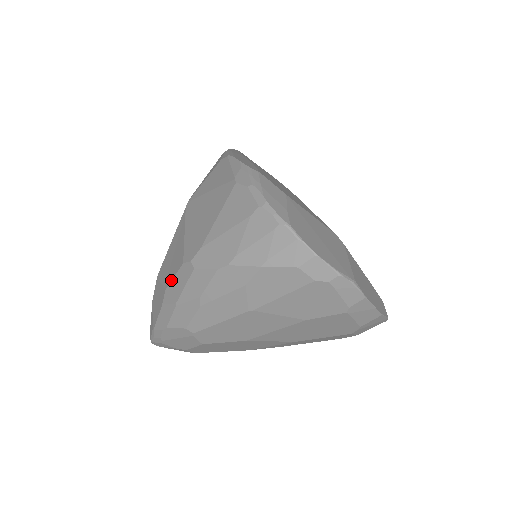
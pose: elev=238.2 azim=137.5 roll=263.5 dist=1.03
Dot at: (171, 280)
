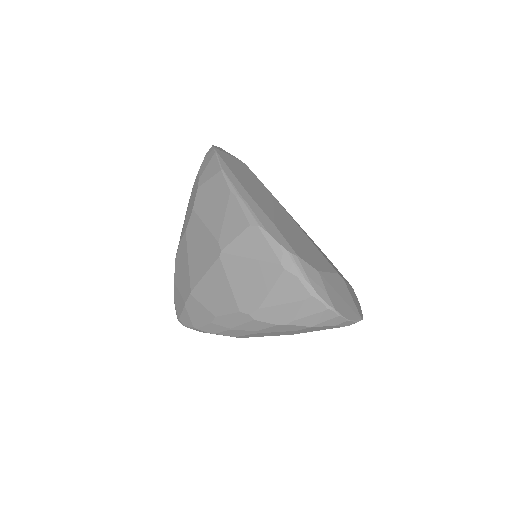
Dot at: (223, 315)
